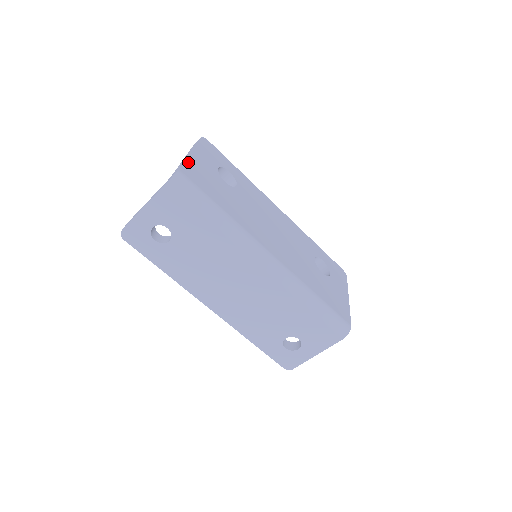
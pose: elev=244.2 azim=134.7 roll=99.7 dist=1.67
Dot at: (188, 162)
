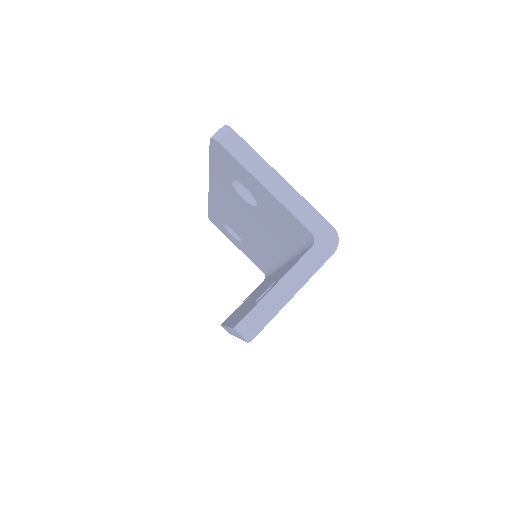
Dot at: (305, 202)
